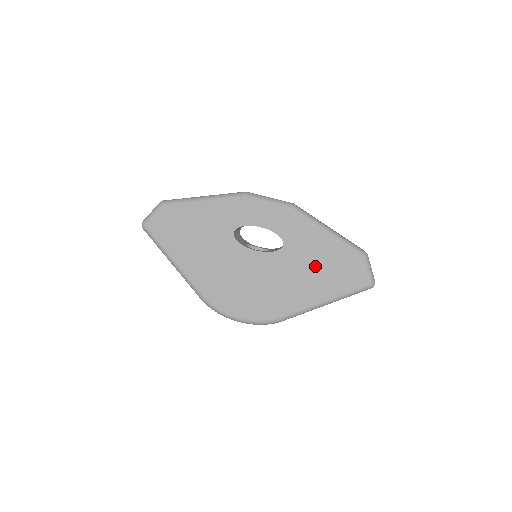
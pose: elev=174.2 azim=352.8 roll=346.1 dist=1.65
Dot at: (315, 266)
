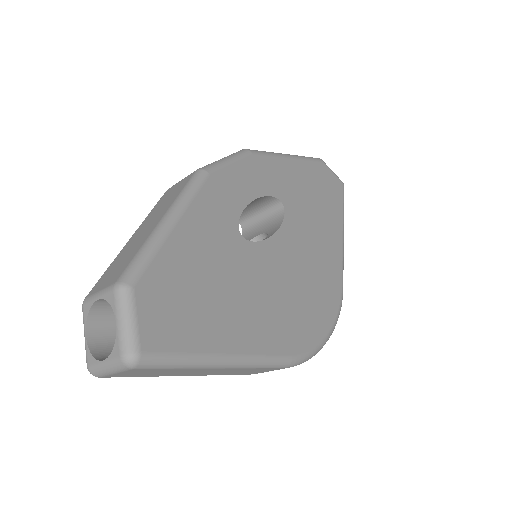
Dot at: (314, 202)
